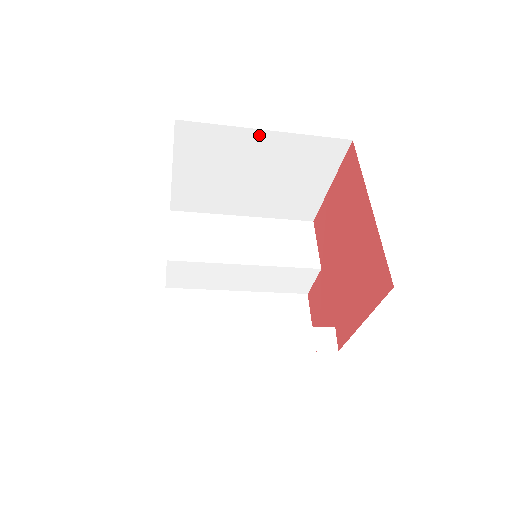
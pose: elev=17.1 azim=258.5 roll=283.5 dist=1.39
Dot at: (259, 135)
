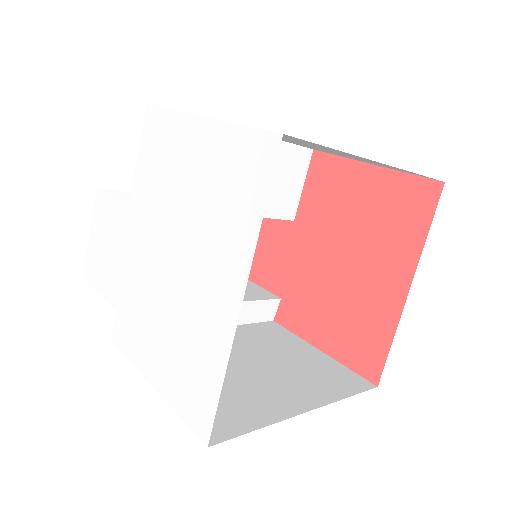
Dot at: (367, 159)
